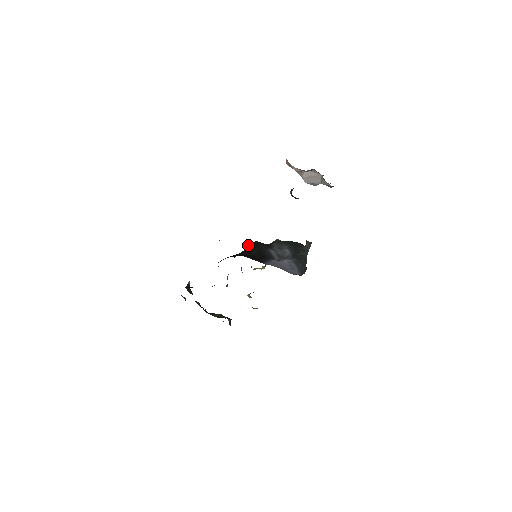
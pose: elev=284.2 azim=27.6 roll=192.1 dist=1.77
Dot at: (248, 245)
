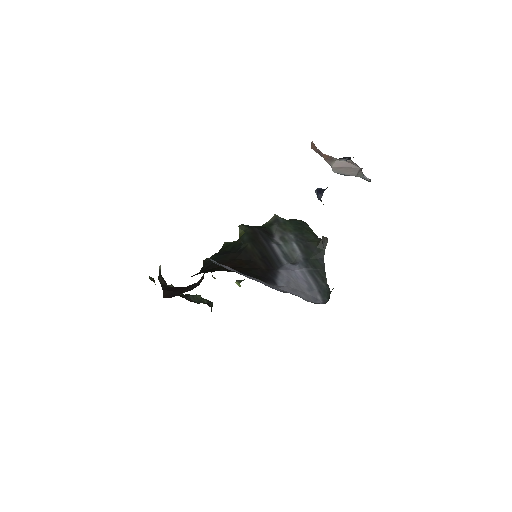
Dot at: (240, 230)
